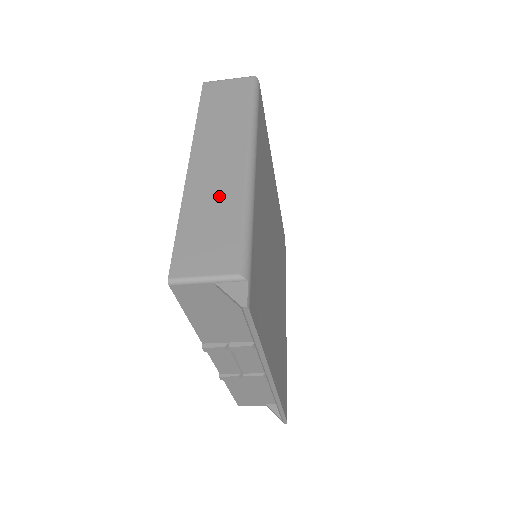
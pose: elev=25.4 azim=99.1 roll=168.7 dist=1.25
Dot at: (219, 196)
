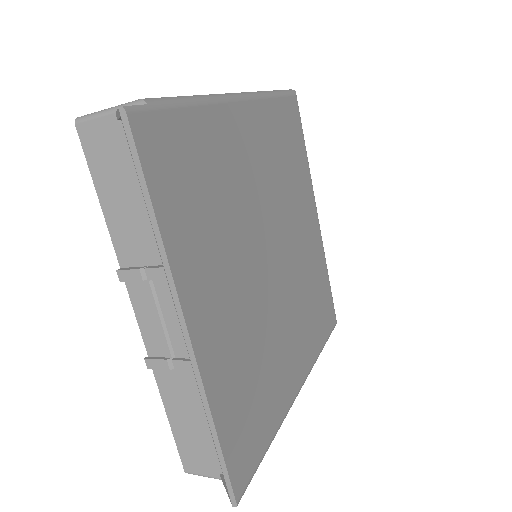
Dot at: occluded
